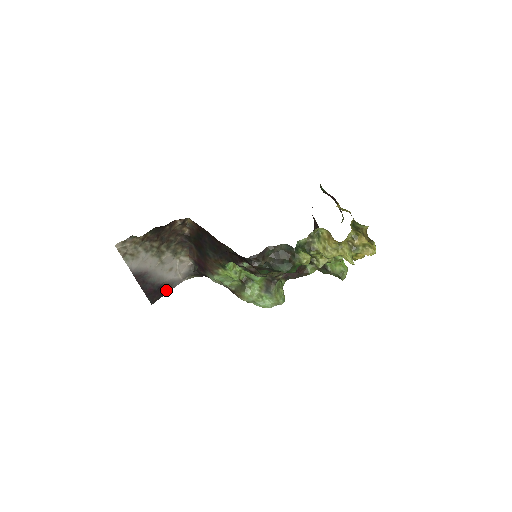
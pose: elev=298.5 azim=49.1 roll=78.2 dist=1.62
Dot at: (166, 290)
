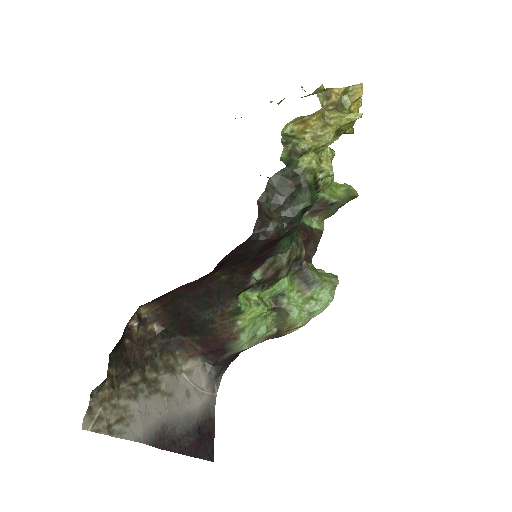
Dot at: (210, 426)
